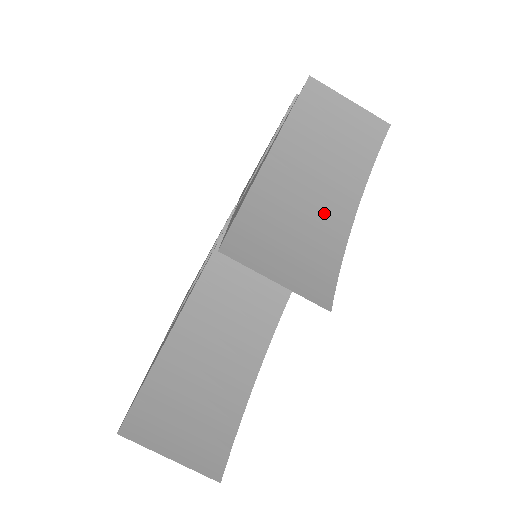
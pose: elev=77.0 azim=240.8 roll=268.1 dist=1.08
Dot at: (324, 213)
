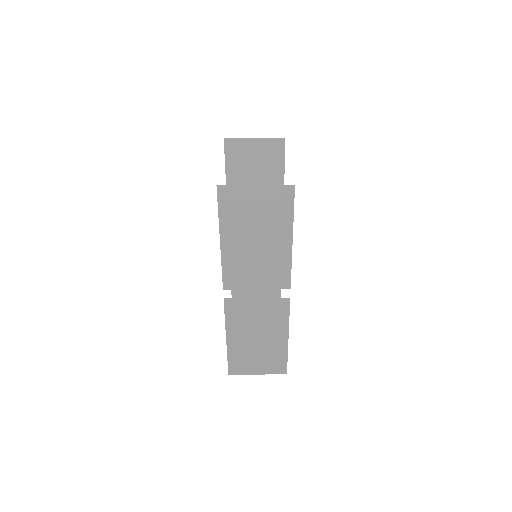
Dot at: occluded
